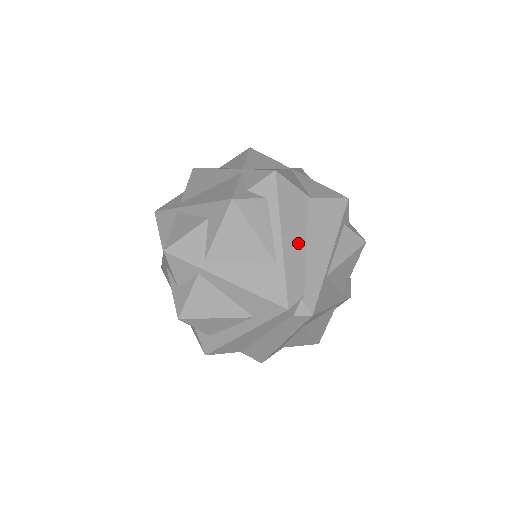
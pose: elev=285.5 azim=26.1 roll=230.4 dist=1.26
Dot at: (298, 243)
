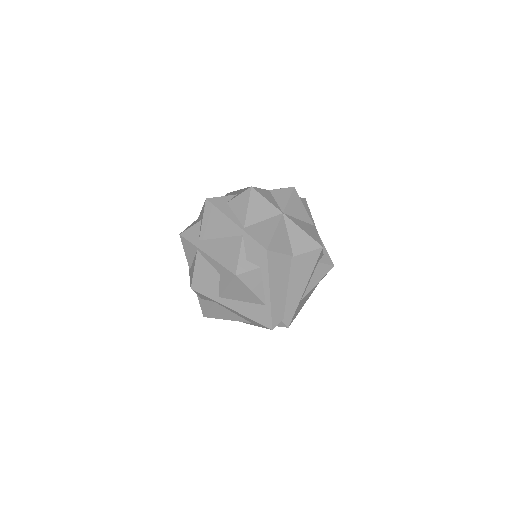
Dot at: (281, 290)
